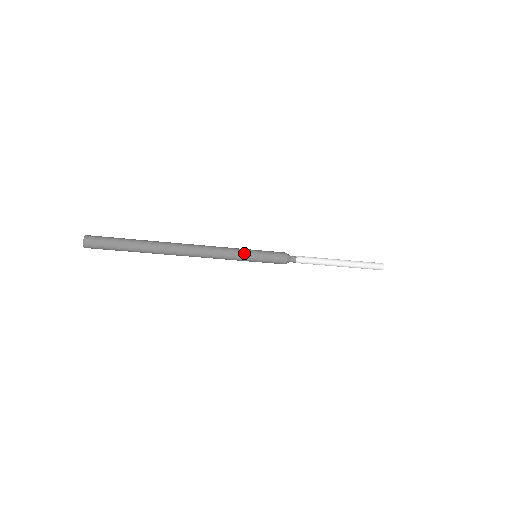
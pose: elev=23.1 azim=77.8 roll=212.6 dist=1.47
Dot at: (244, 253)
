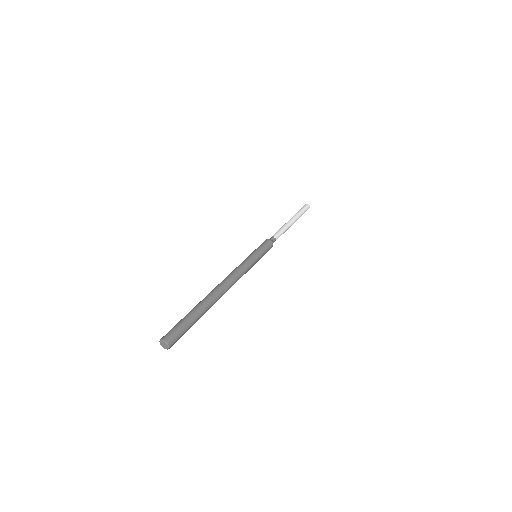
Dot at: occluded
